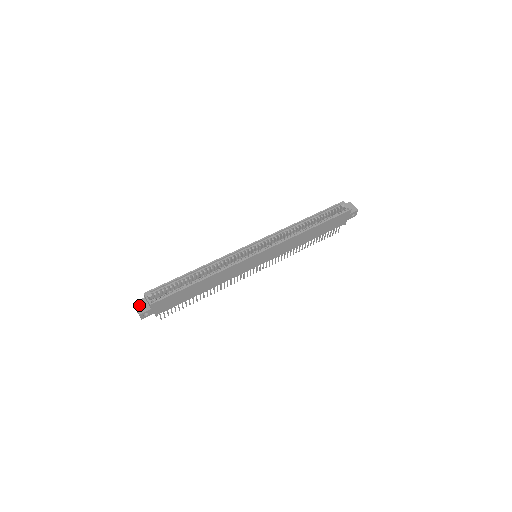
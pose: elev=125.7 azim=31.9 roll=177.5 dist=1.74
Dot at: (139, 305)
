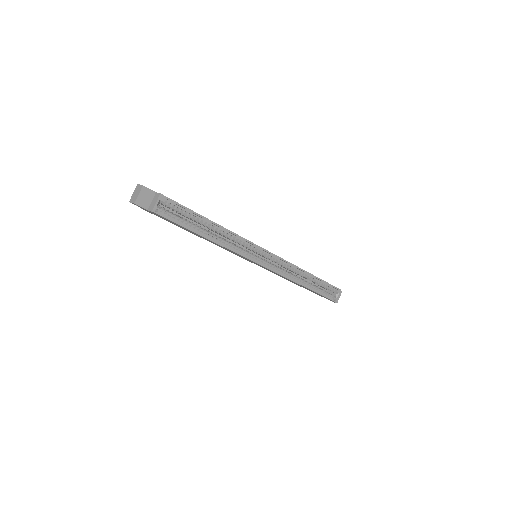
Dot at: (144, 194)
